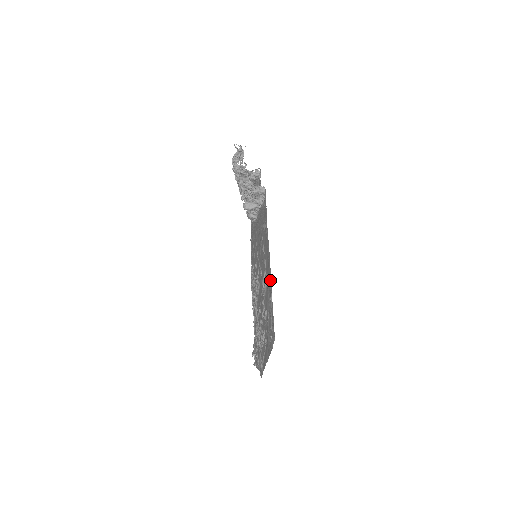
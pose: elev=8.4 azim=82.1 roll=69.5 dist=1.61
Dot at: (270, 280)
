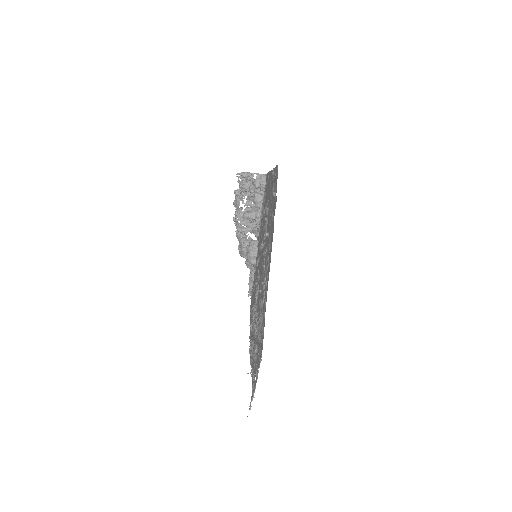
Dot at: occluded
